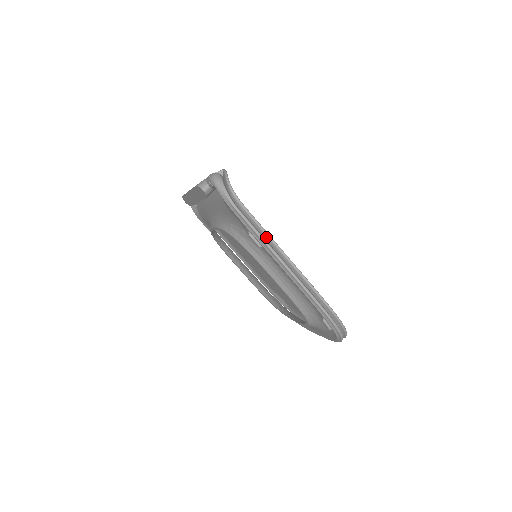
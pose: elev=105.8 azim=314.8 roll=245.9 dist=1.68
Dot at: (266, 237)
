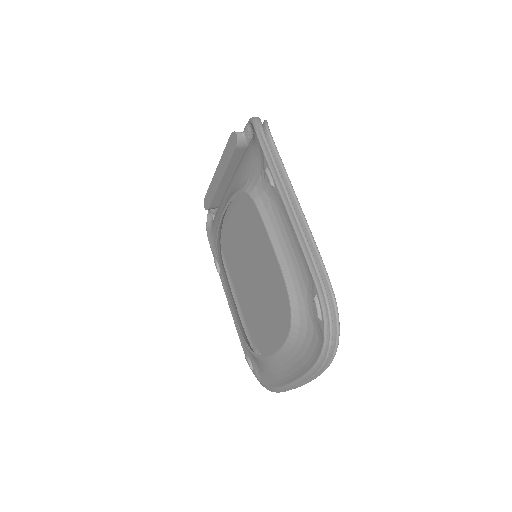
Dot at: (283, 175)
